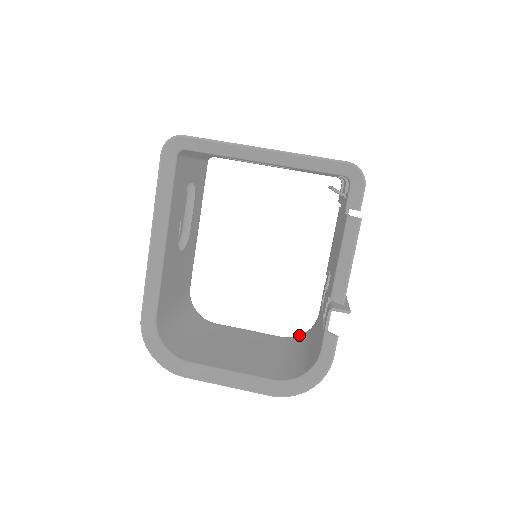
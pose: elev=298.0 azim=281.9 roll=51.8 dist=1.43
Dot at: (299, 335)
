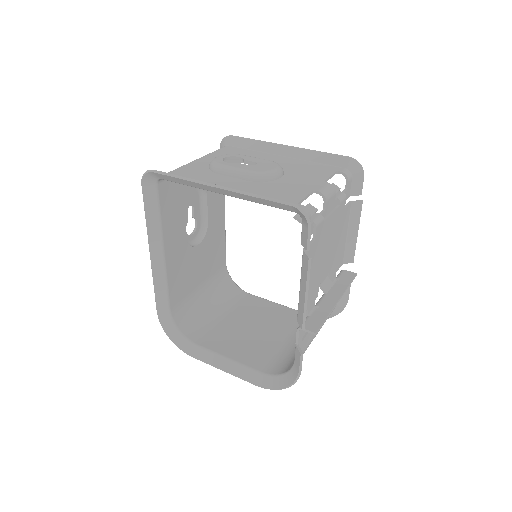
Dot at: occluded
